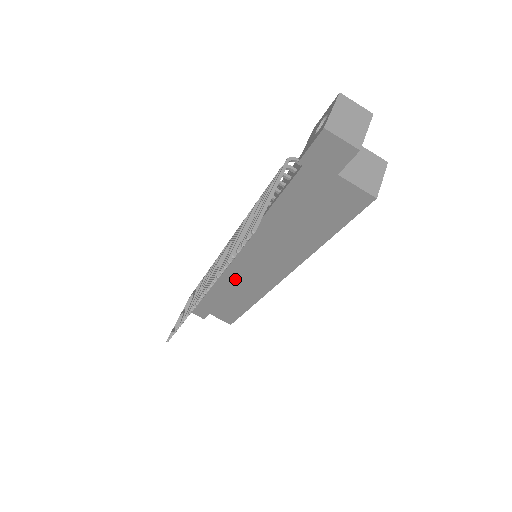
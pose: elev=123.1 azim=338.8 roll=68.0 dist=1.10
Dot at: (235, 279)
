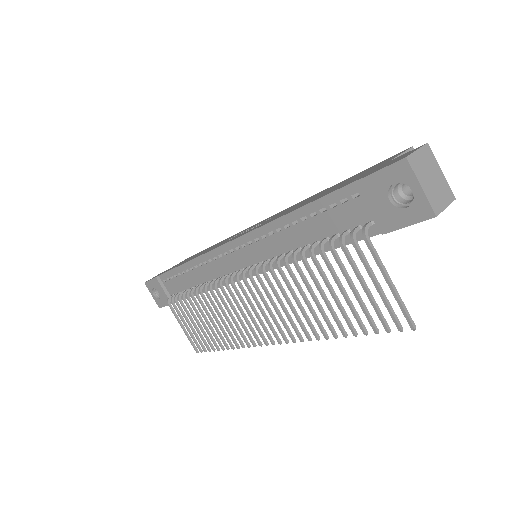
Dot at: occluded
